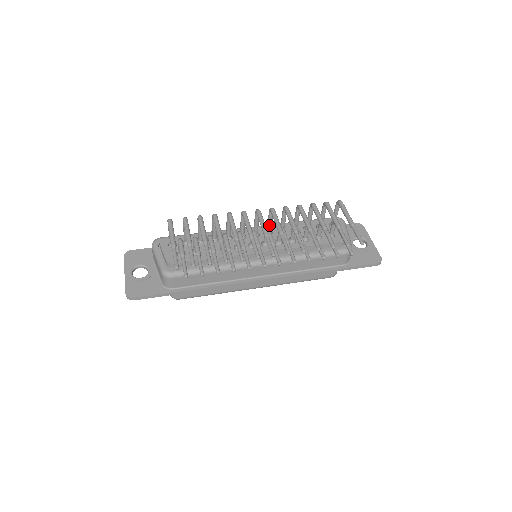
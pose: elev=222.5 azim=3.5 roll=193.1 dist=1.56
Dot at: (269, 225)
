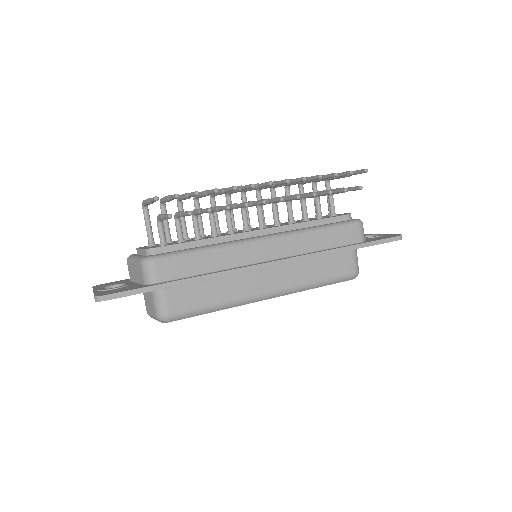
Dot at: occluded
